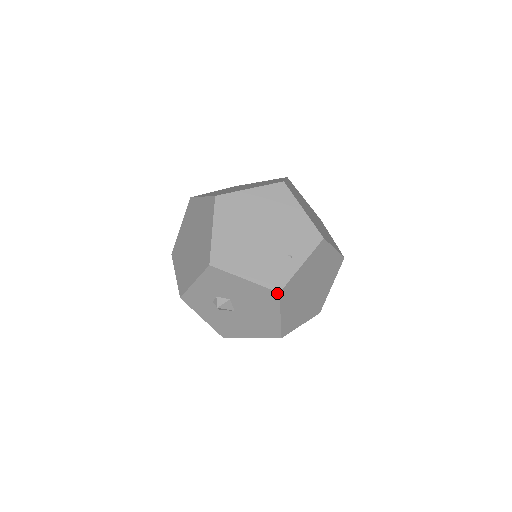
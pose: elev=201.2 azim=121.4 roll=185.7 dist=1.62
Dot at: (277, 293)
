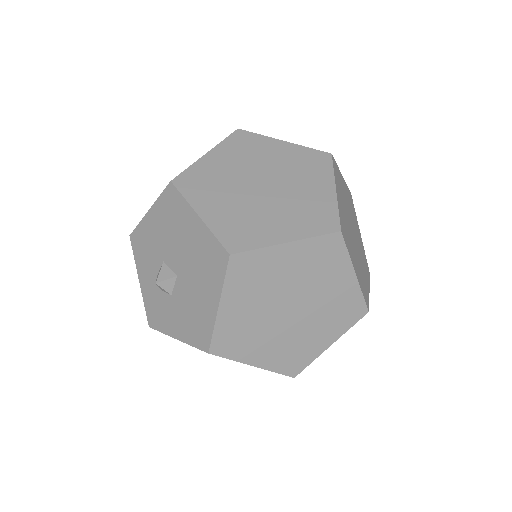
Dot at: (170, 185)
